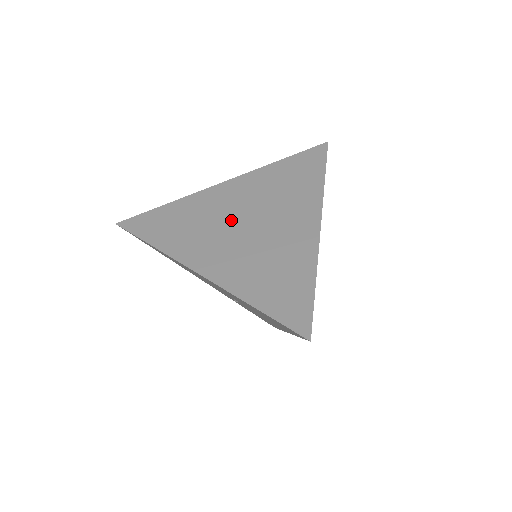
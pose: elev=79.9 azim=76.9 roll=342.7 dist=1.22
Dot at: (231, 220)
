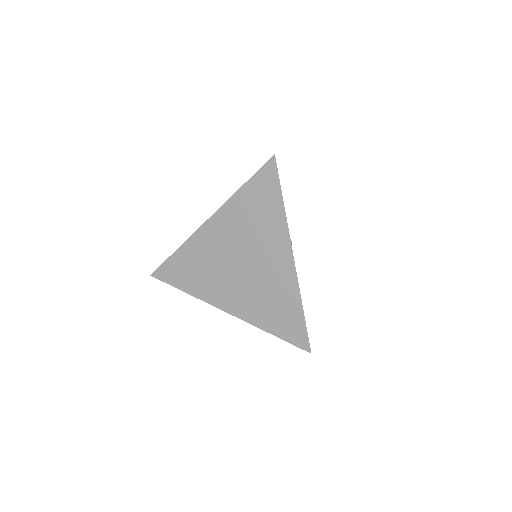
Dot at: (228, 262)
